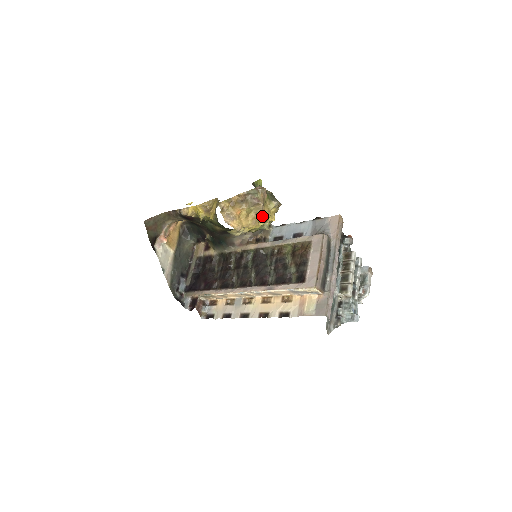
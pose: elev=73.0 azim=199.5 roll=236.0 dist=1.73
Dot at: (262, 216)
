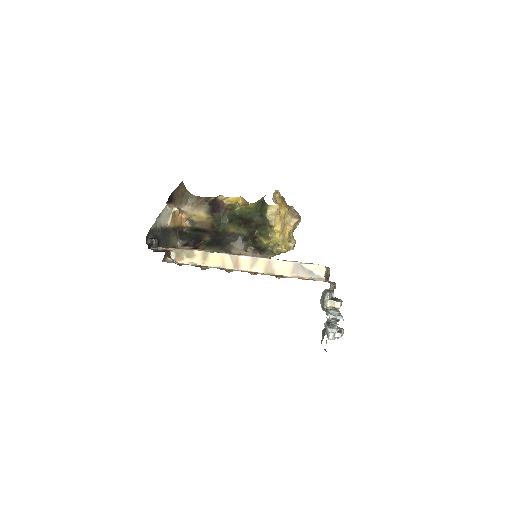
Dot at: (285, 233)
